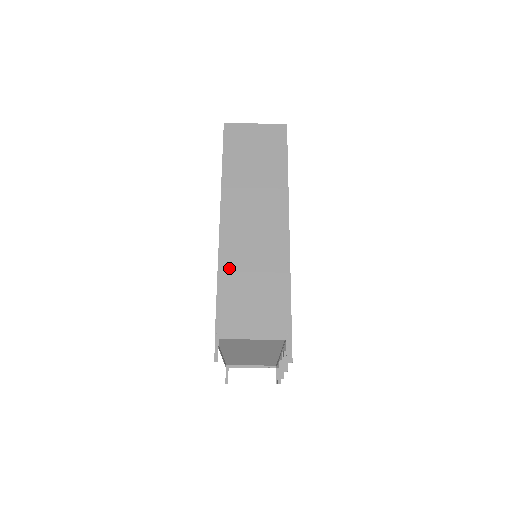
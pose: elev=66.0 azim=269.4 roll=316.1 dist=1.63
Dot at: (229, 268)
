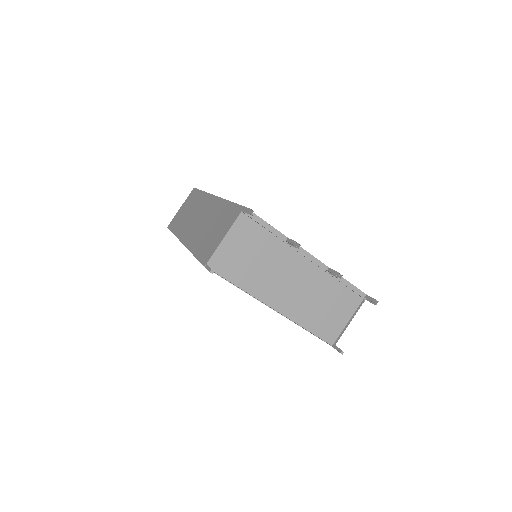
Dot at: (196, 244)
